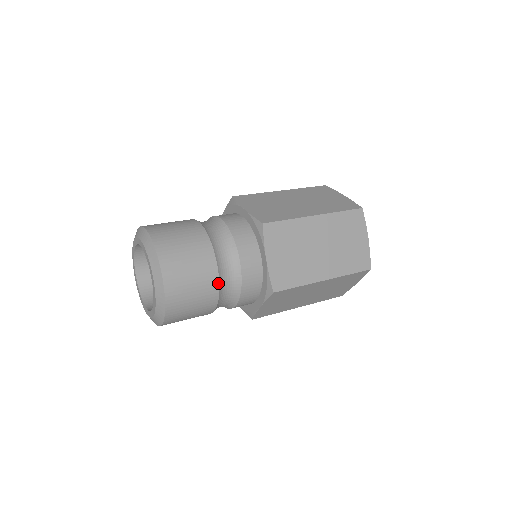
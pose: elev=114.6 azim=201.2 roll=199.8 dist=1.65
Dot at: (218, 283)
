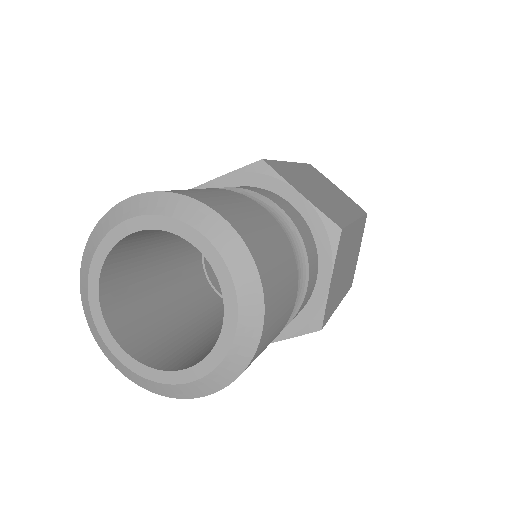
Dot at: (283, 232)
